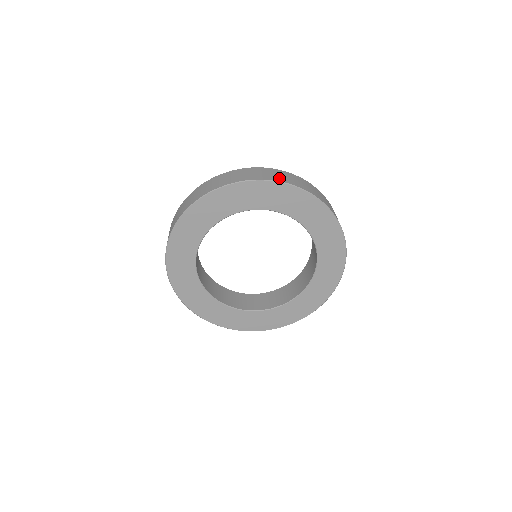
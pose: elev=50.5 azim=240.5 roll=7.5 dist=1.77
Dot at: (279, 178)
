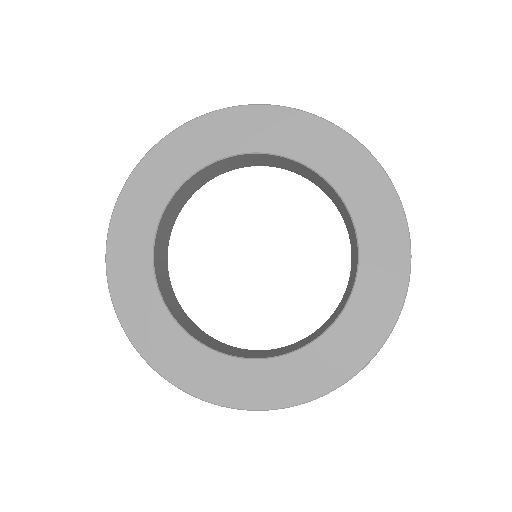
Dot at: occluded
